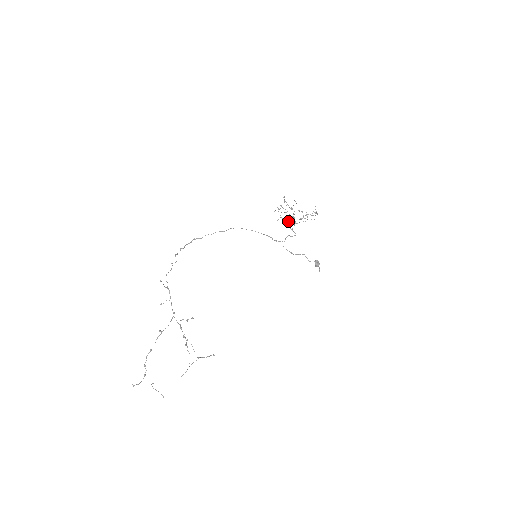
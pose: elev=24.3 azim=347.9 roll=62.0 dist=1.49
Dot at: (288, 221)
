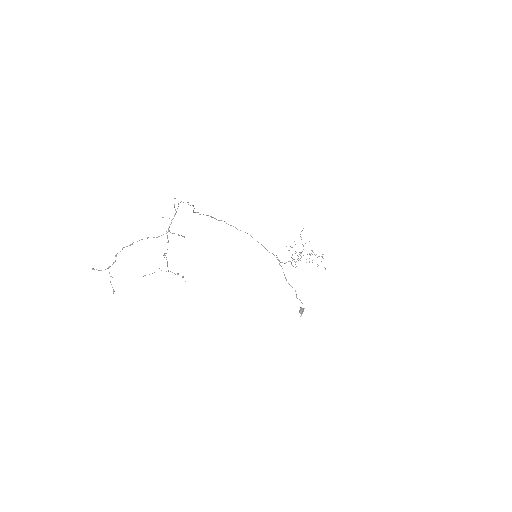
Dot at: occluded
